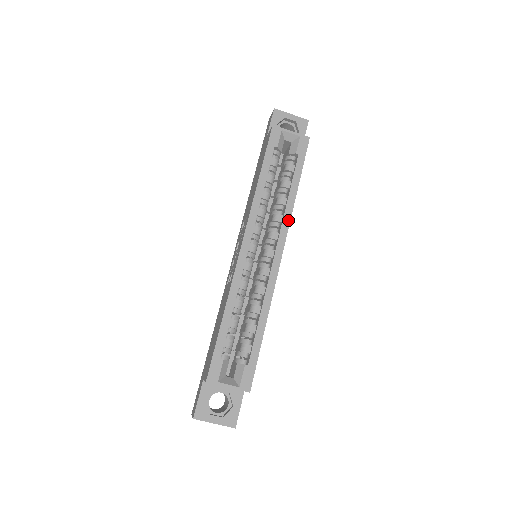
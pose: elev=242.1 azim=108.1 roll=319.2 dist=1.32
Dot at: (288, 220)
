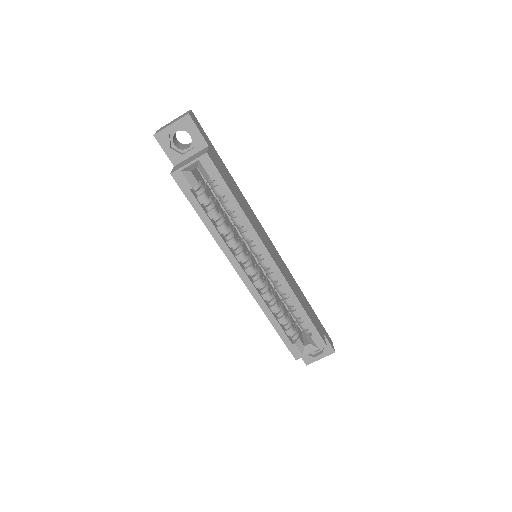
Dot at: (254, 233)
